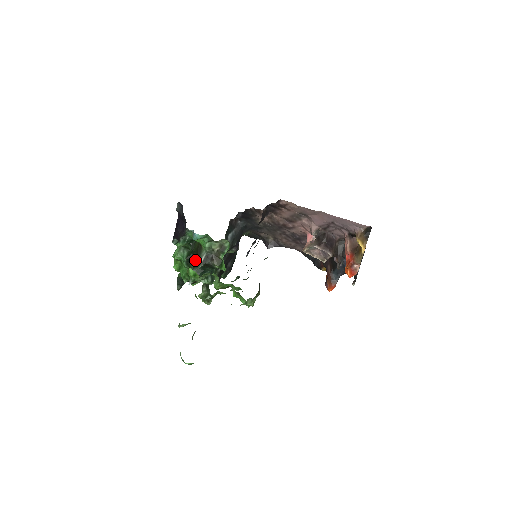
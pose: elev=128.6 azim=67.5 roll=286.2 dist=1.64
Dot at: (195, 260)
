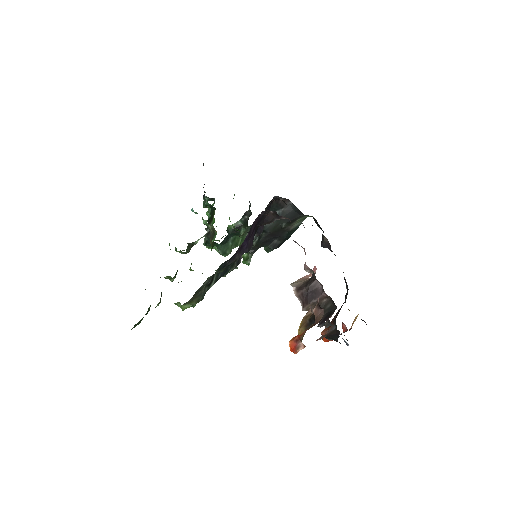
Dot at: occluded
